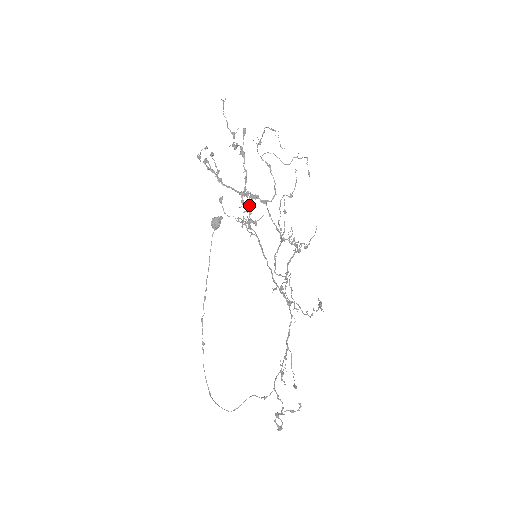
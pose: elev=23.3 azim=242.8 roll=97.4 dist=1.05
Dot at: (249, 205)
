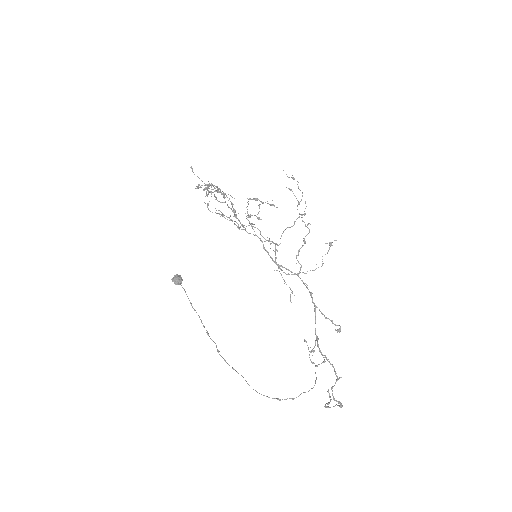
Dot at: (247, 212)
